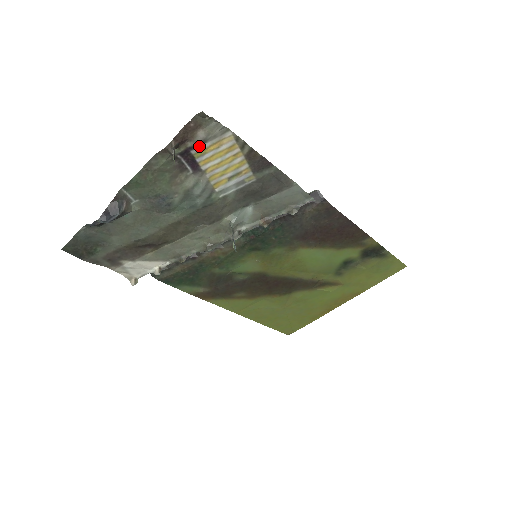
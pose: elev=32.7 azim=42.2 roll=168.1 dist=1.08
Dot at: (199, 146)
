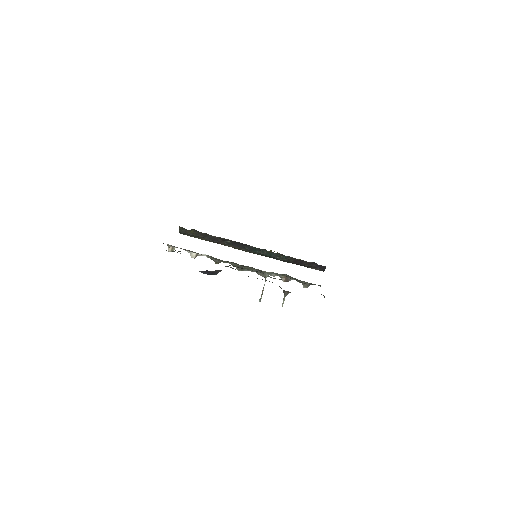
Dot at: occluded
